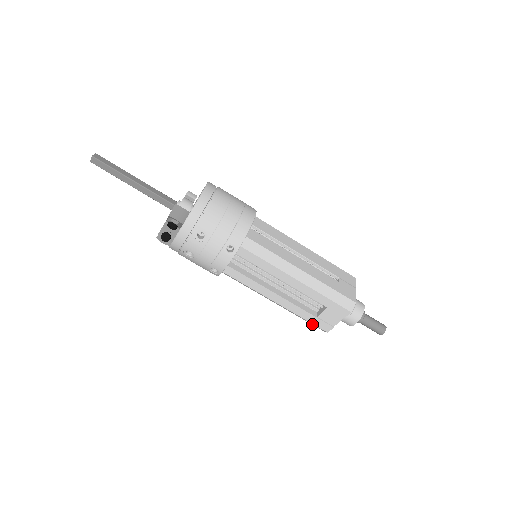
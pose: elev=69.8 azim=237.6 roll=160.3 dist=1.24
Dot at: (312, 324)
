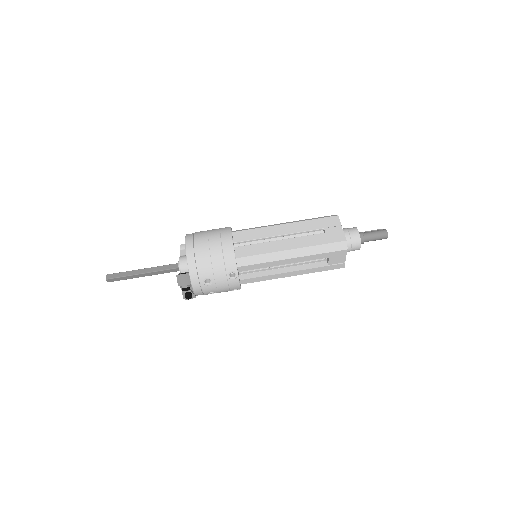
Dot at: occluded
